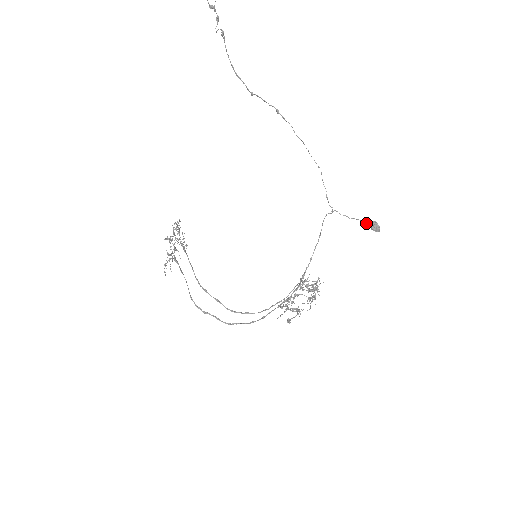
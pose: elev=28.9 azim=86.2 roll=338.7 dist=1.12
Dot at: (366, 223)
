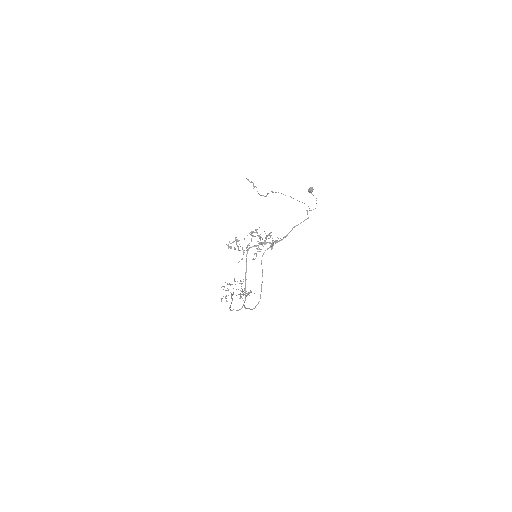
Dot at: occluded
